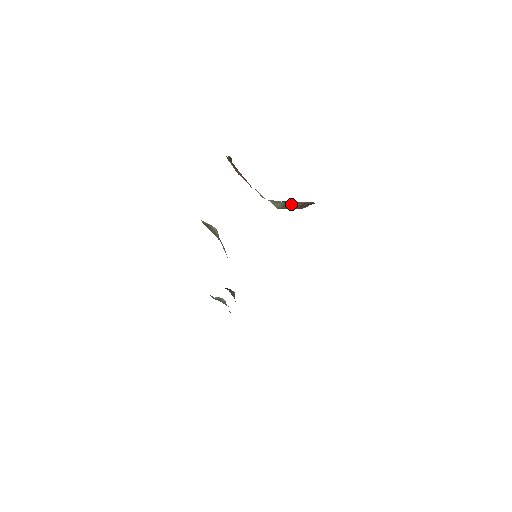
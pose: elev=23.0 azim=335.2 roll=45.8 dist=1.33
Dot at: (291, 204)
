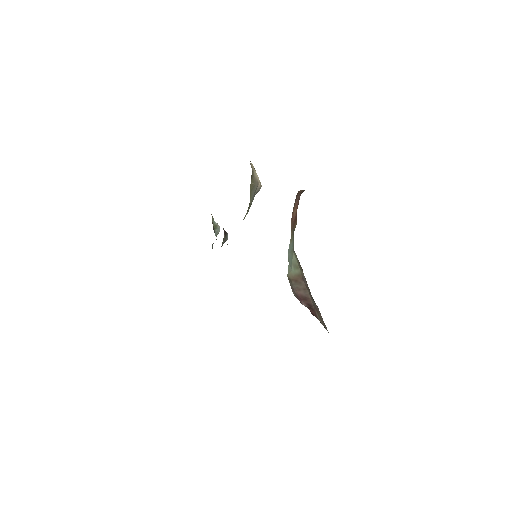
Dot at: (301, 285)
